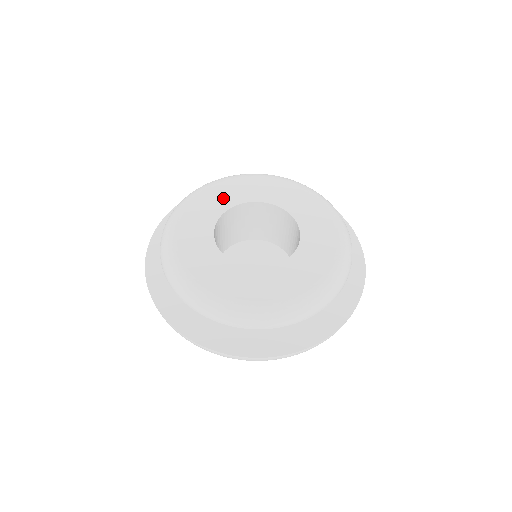
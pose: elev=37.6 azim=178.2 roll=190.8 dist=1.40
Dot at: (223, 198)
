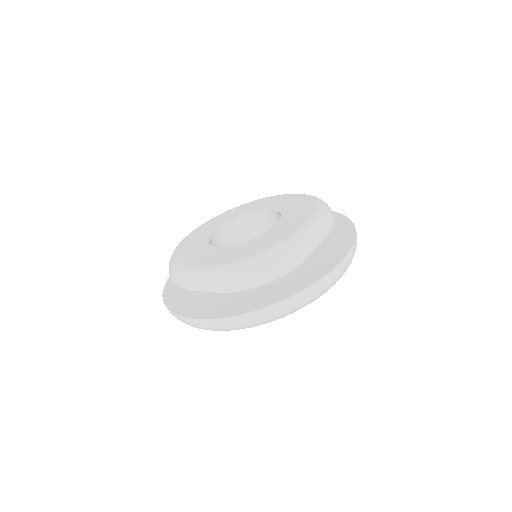
Dot at: (237, 212)
